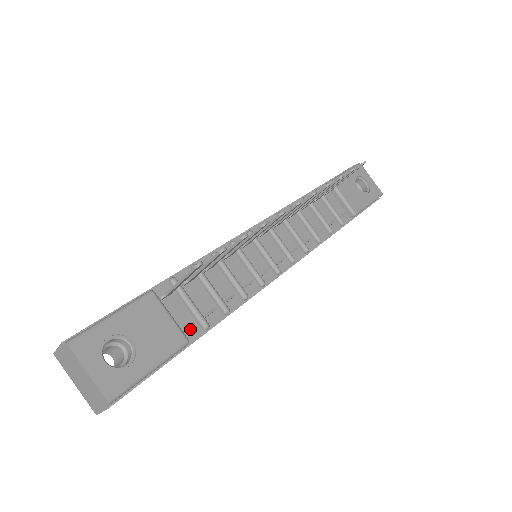
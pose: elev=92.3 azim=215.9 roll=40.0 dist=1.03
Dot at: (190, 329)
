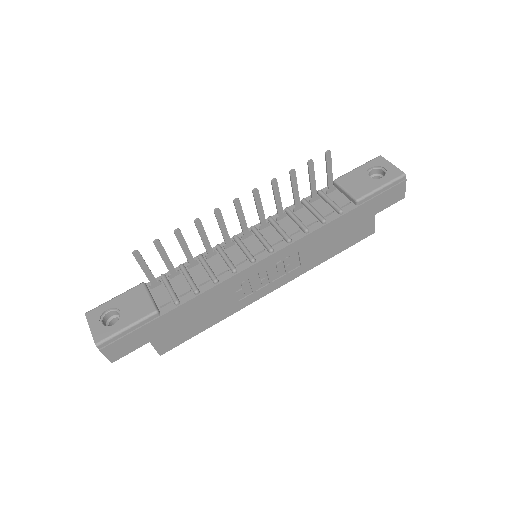
Dot at: (166, 305)
